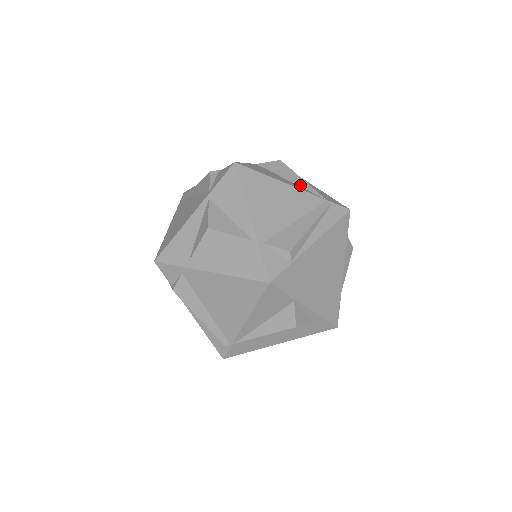
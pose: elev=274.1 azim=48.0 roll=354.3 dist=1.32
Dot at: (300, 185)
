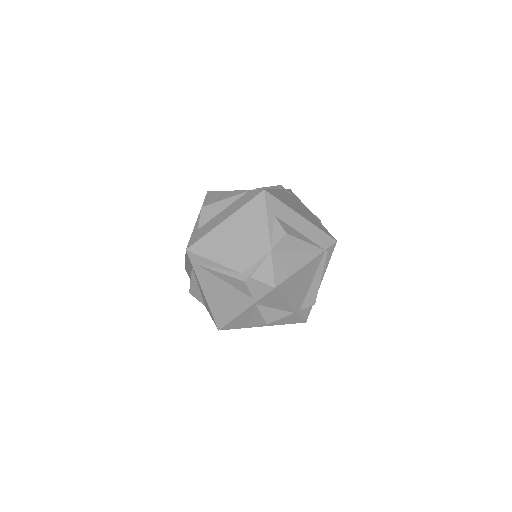
Dot at: (306, 249)
